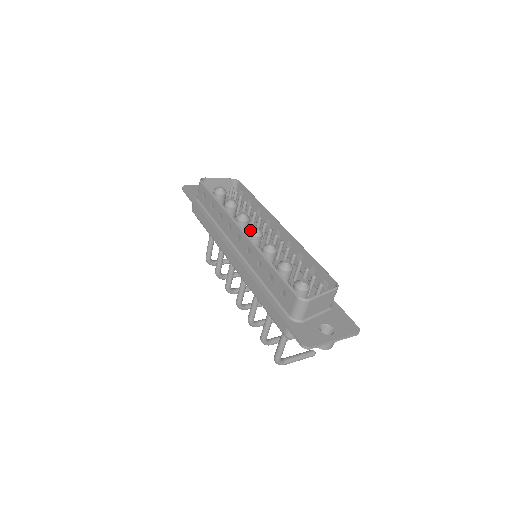
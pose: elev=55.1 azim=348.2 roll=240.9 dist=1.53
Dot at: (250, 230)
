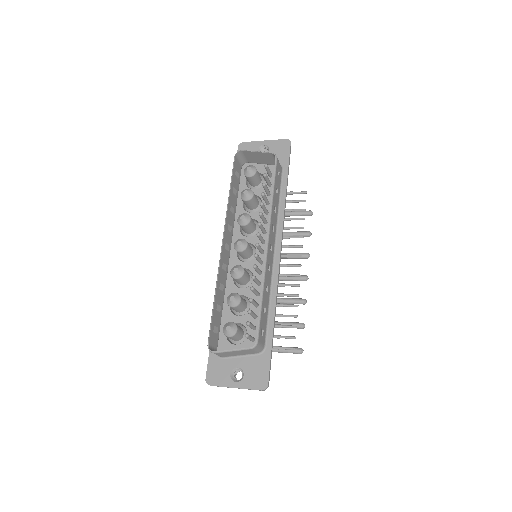
Dot at: (235, 242)
